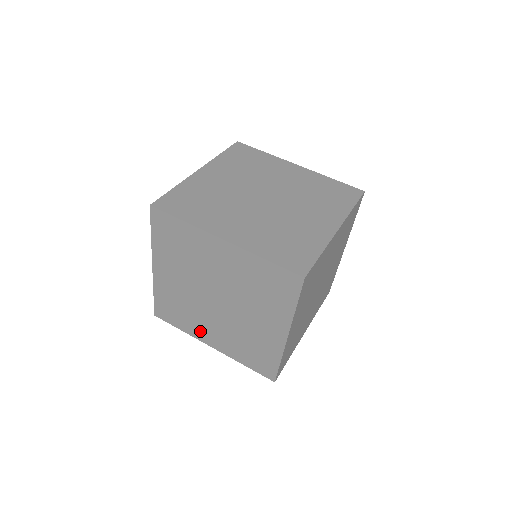
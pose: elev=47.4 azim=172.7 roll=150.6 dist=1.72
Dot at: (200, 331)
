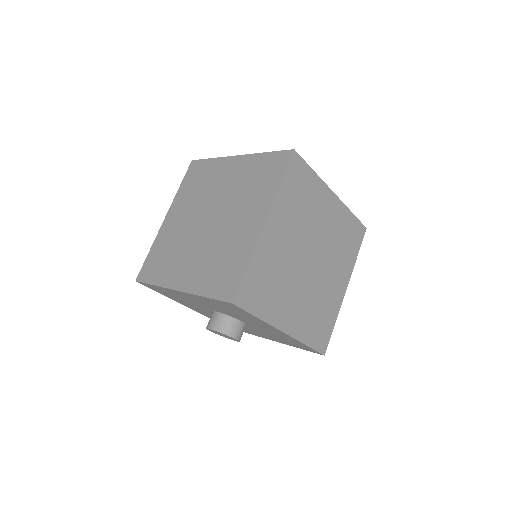
Dot at: (175, 273)
